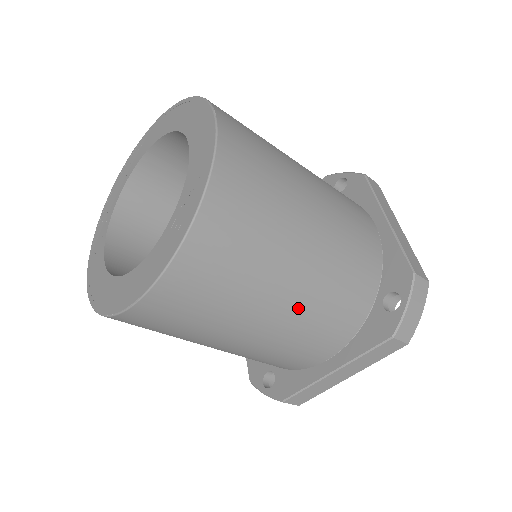
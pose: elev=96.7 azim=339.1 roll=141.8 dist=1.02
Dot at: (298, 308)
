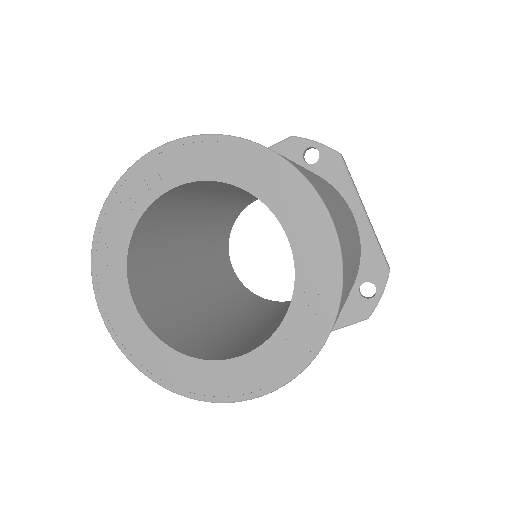
Dot at: occluded
